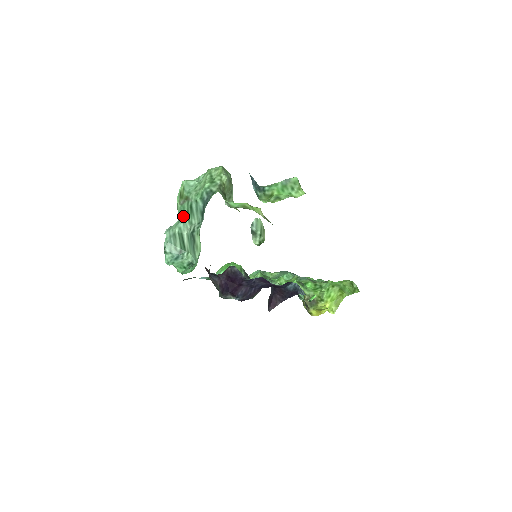
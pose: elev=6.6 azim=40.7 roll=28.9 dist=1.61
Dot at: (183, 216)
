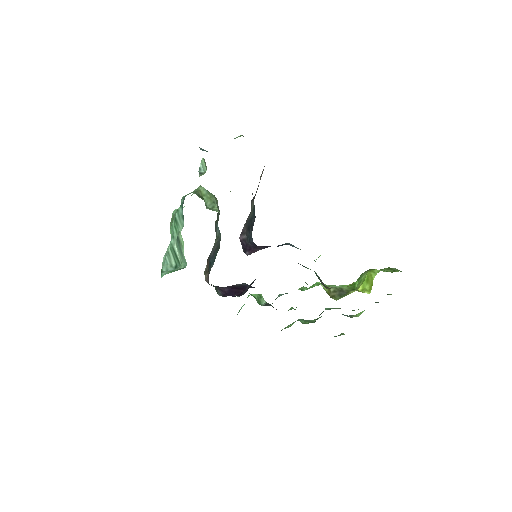
Dot at: (173, 234)
